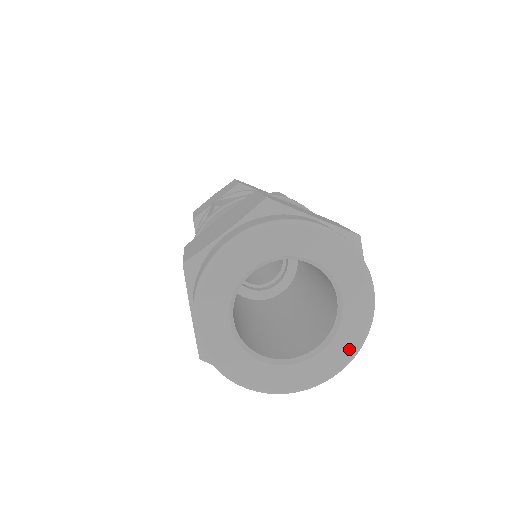
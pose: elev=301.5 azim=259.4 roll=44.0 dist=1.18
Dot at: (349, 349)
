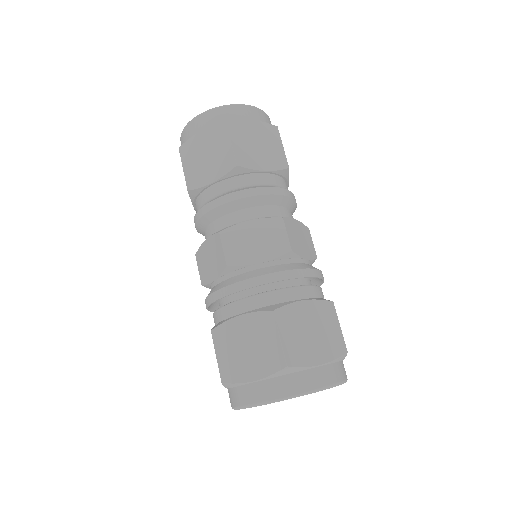
Dot at: occluded
